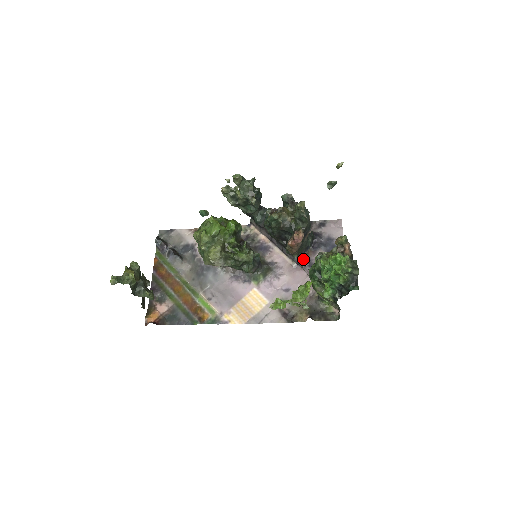
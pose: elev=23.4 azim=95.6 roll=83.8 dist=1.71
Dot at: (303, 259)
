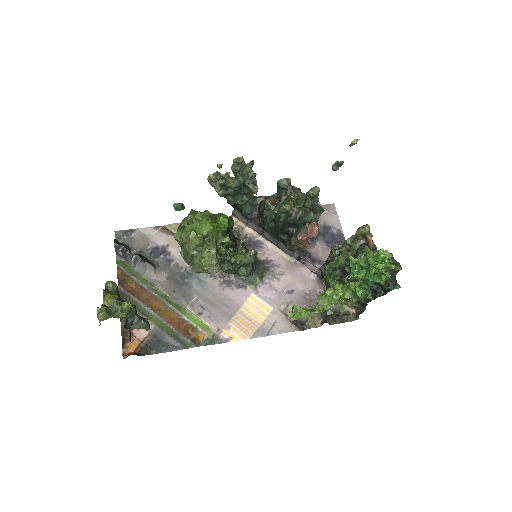
Dot at: (303, 253)
